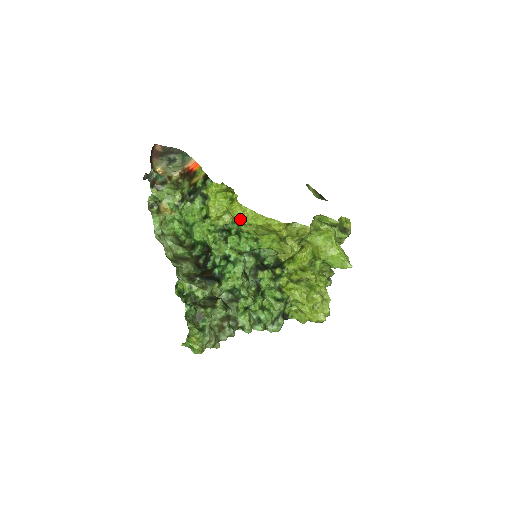
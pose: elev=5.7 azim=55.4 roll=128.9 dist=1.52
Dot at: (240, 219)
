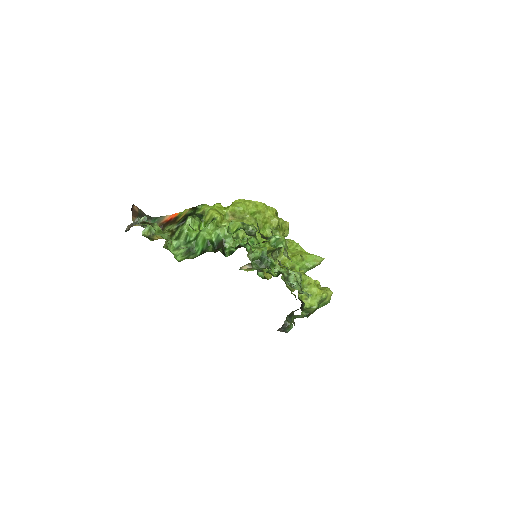
Dot at: (244, 208)
